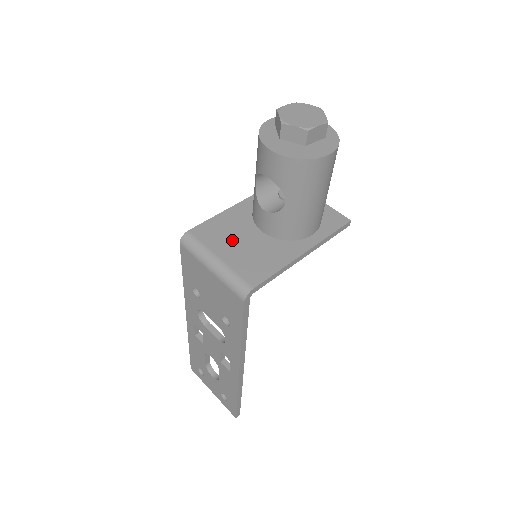
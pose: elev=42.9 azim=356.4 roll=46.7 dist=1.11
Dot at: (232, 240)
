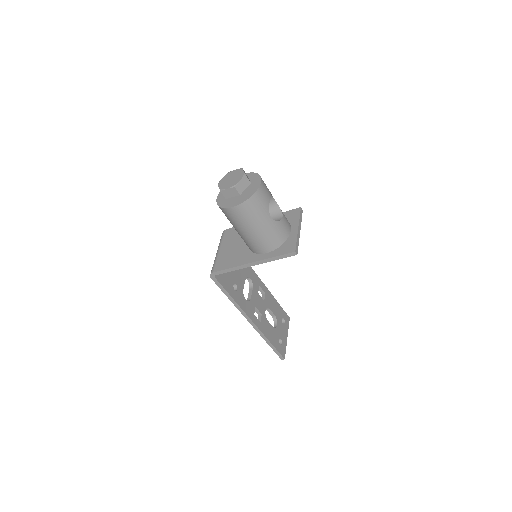
Dot at: (233, 242)
